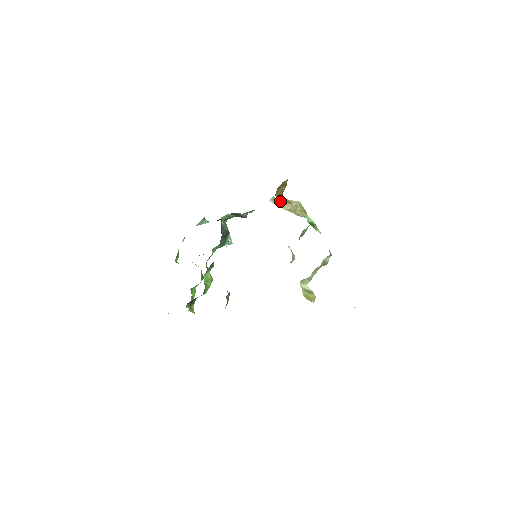
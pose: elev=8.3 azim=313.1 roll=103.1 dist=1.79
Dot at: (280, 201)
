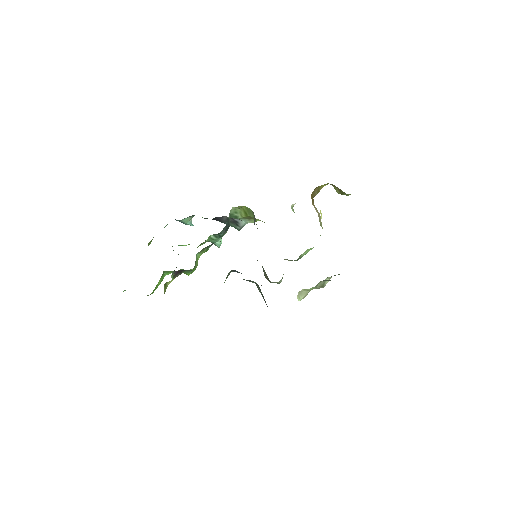
Dot at: (312, 202)
